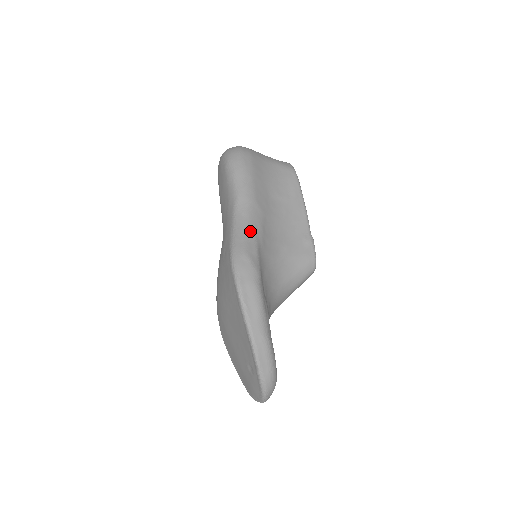
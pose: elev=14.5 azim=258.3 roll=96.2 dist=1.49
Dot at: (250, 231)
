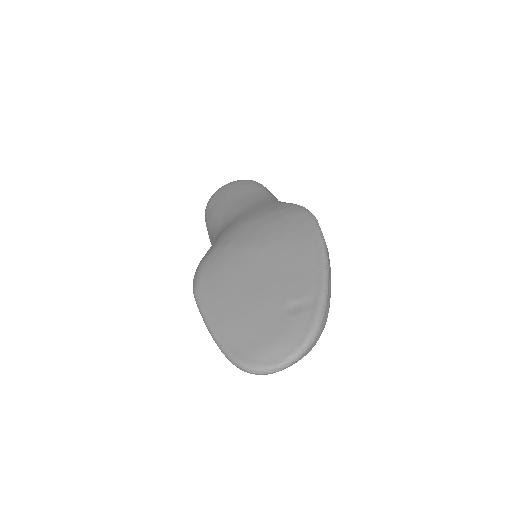
Dot at: occluded
